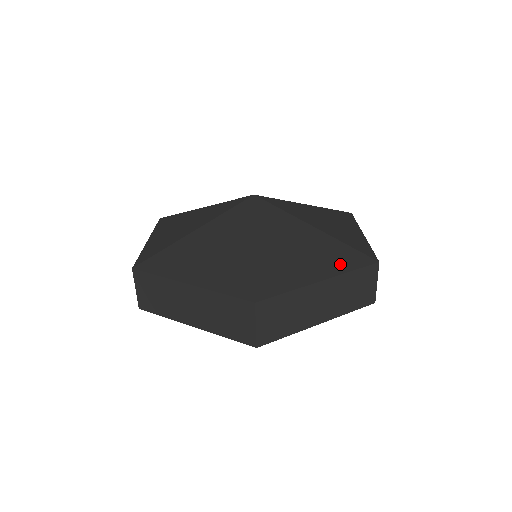
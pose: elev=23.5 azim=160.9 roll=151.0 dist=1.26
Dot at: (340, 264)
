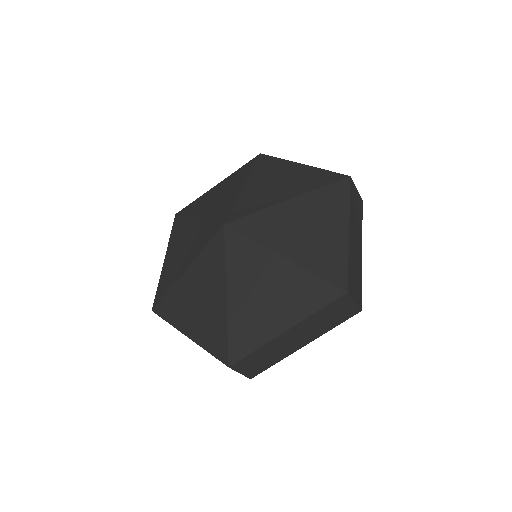
Dot at: (339, 206)
